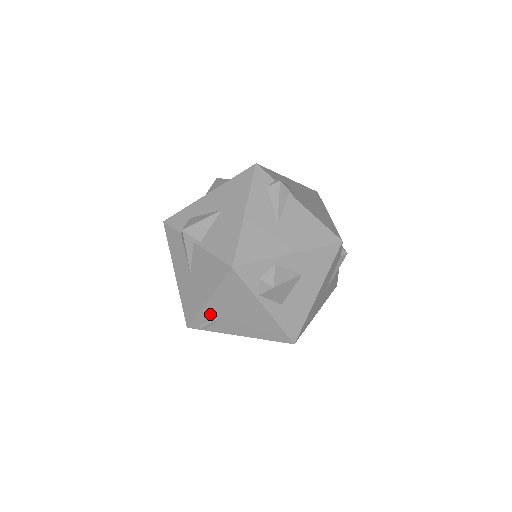
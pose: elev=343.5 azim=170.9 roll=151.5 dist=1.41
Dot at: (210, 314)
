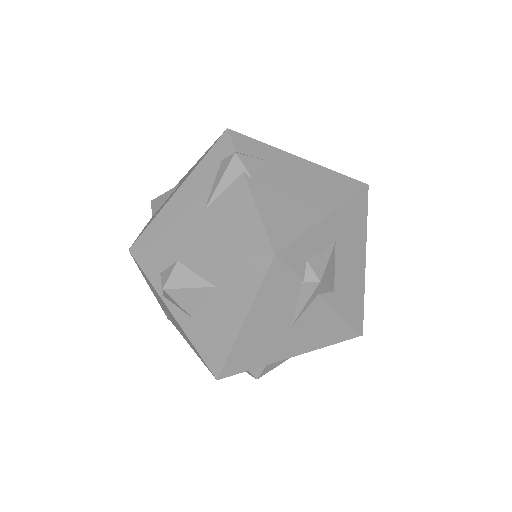
Dot at: occluded
